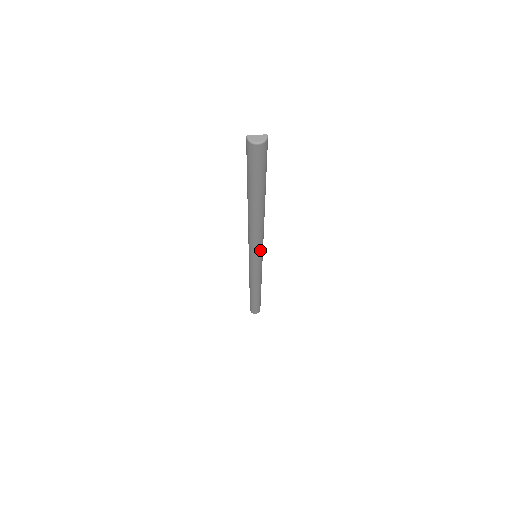
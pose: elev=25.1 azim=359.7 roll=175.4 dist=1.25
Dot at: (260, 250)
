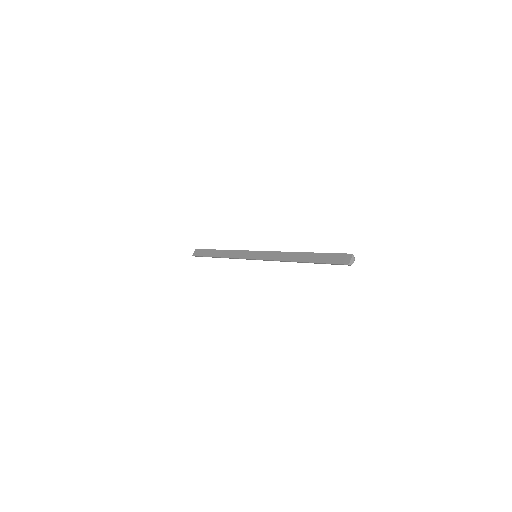
Dot at: occluded
